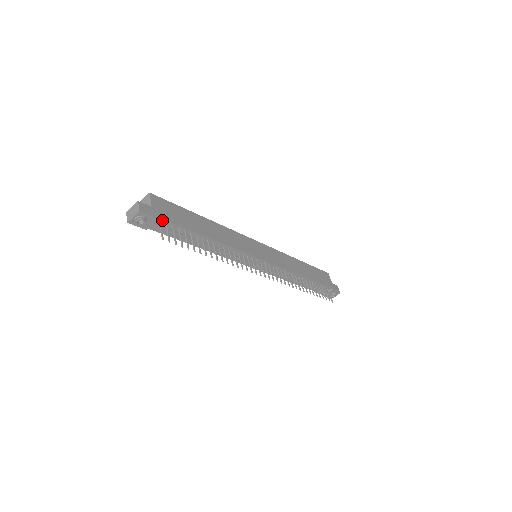
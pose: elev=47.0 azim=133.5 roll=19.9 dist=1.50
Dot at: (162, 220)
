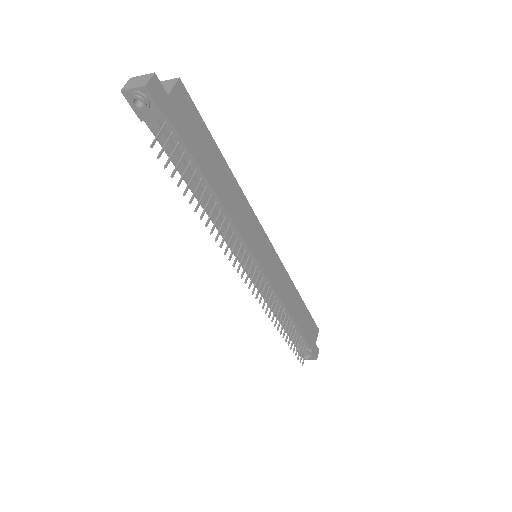
Dot at: (170, 123)
